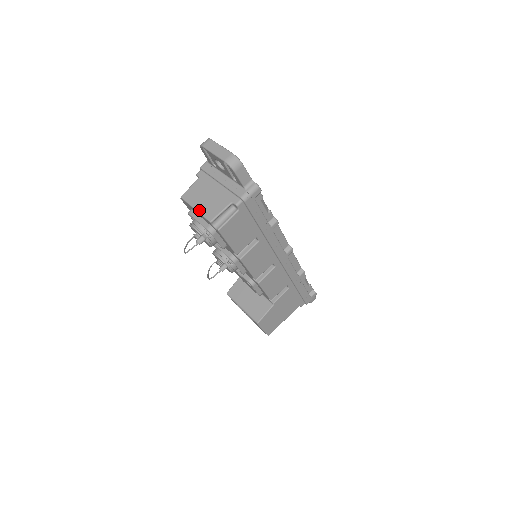
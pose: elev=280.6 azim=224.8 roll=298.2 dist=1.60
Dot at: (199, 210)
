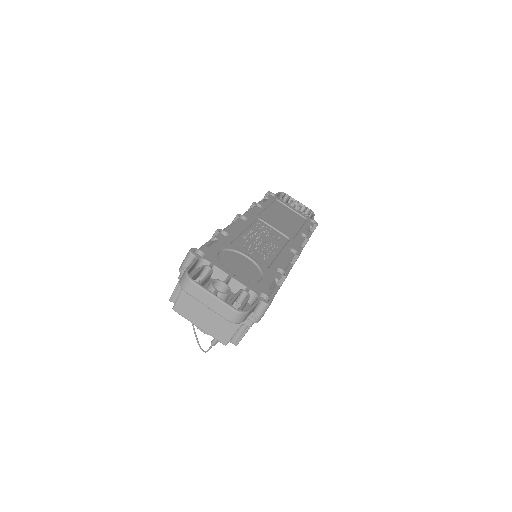
Dot at: (205, 330)
